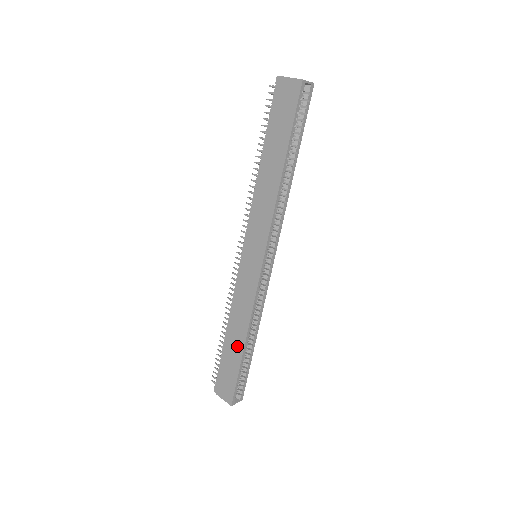
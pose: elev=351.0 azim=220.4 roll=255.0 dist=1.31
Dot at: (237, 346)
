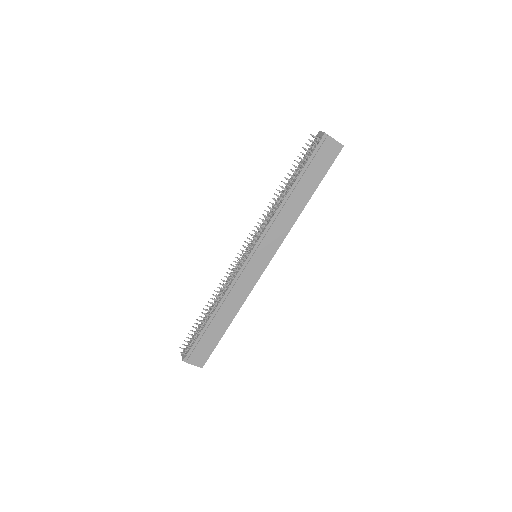
Dot at: (223, 324)
